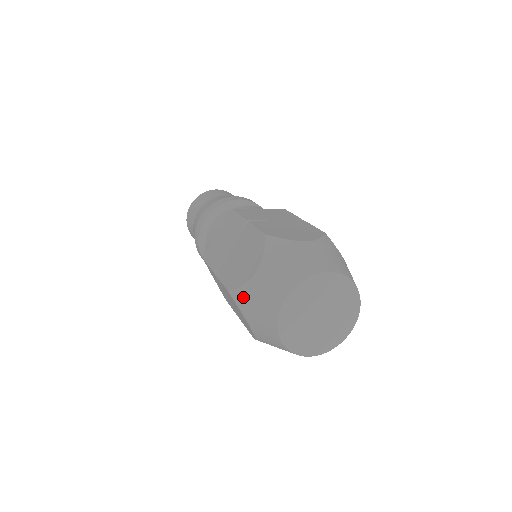
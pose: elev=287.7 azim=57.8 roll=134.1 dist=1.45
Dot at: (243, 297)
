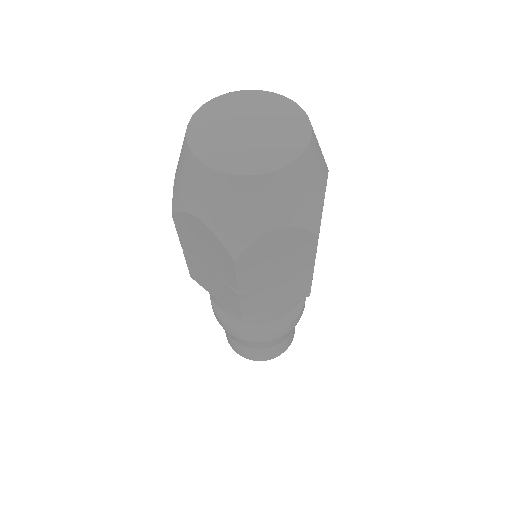
Dot at: occluded
